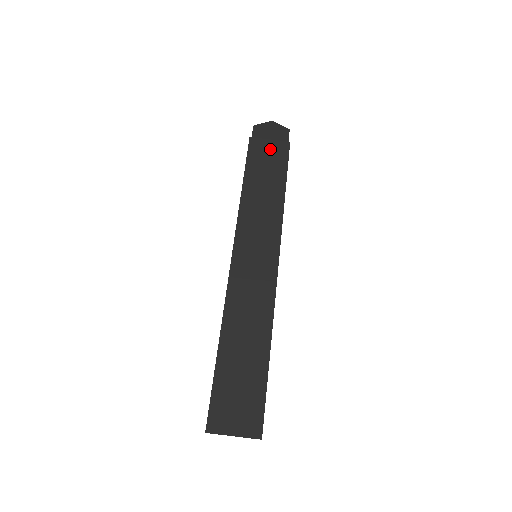
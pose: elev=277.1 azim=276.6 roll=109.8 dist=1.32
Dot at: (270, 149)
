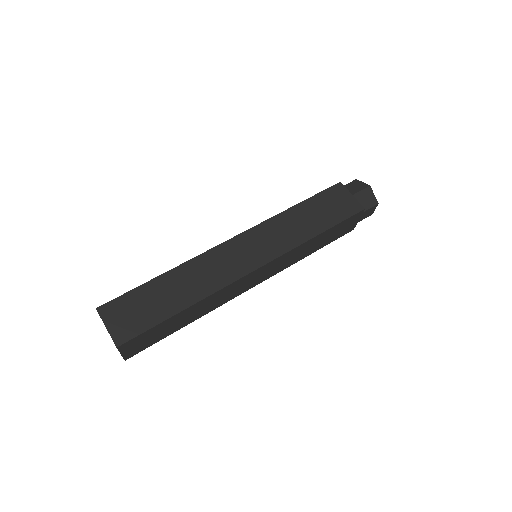
Dot at: (344, 201)
